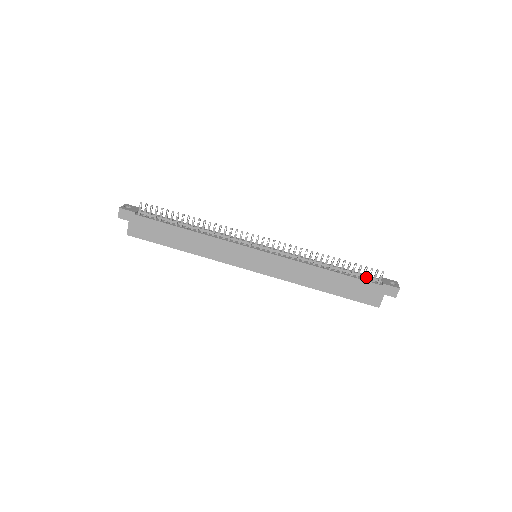
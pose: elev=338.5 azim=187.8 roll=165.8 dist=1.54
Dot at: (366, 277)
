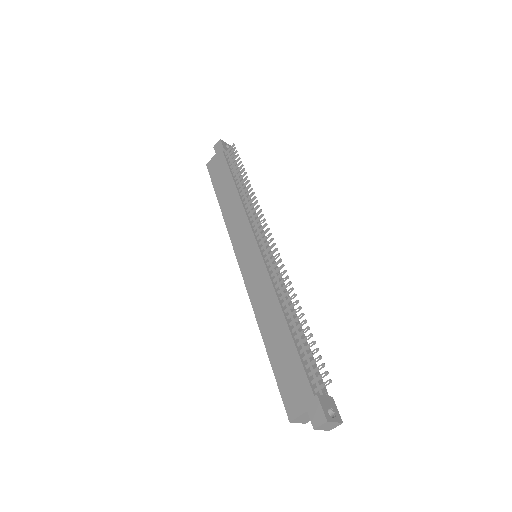
Dot at: (313, 372)
